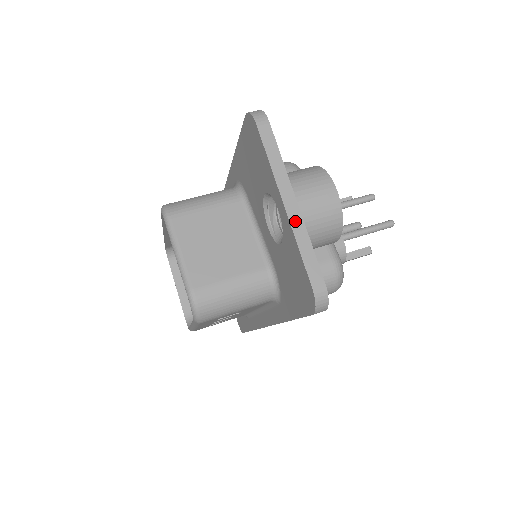
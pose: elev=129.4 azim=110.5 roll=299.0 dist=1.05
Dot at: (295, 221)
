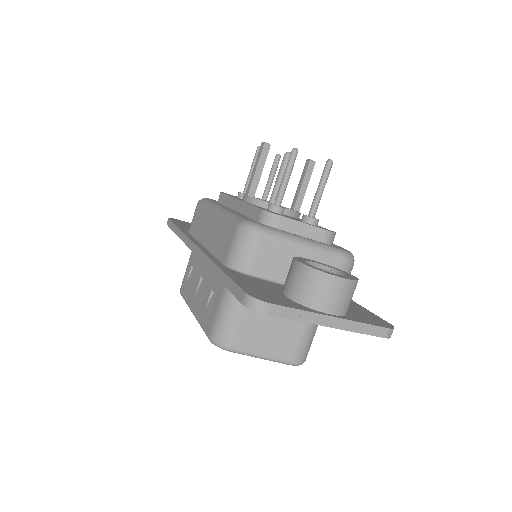
Dot at: (344, 326)
